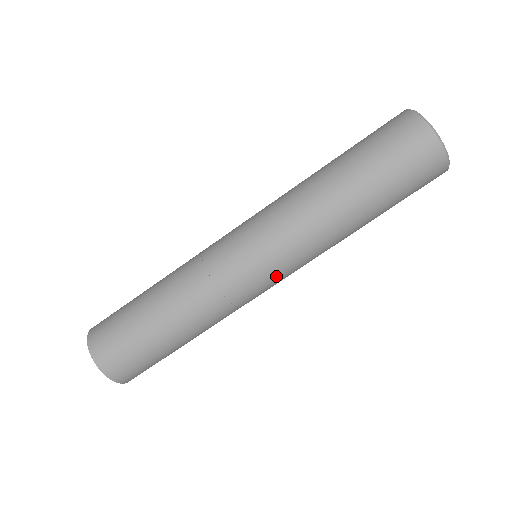
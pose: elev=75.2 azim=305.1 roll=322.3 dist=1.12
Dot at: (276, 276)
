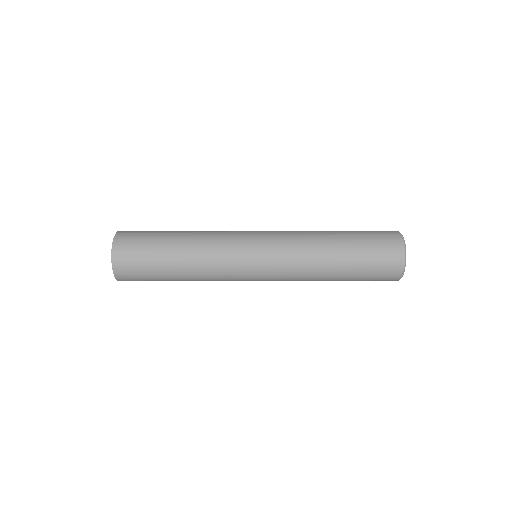
Dot at: (262, 272)
